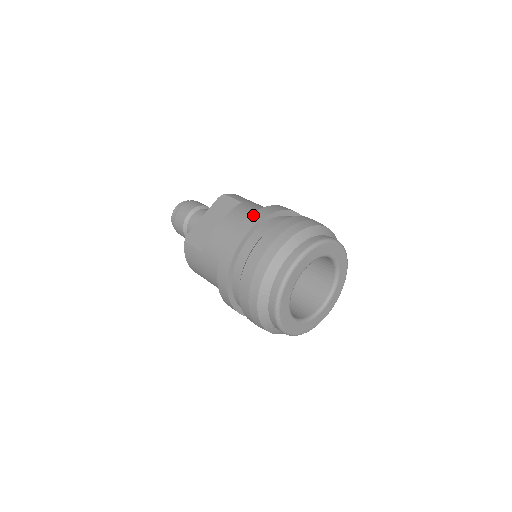
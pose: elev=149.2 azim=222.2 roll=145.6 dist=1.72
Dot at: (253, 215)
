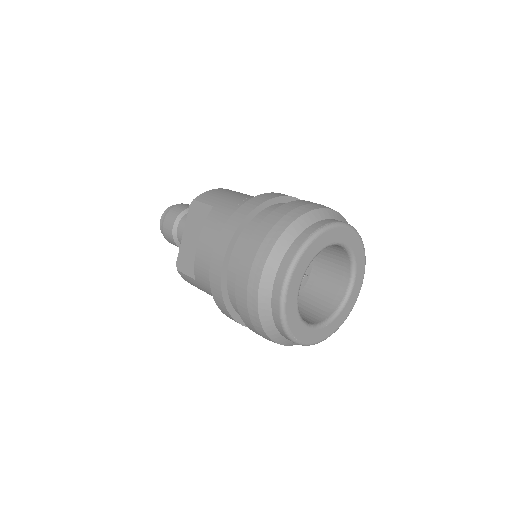
Dot at: (223, 232)
